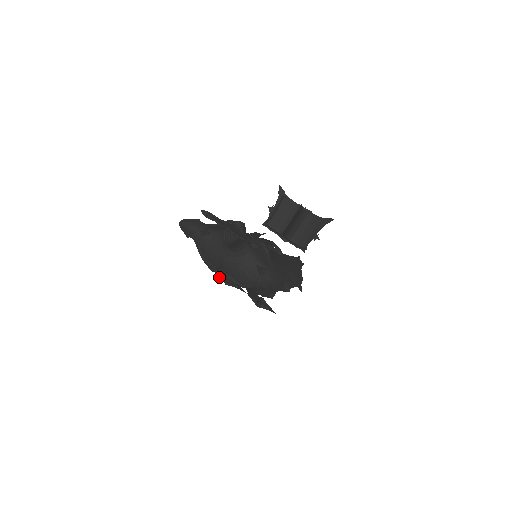
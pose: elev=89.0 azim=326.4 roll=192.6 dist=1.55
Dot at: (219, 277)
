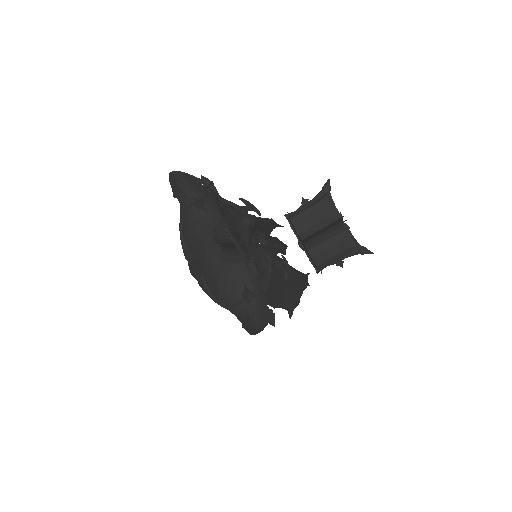
Dot at: (190, 270)
